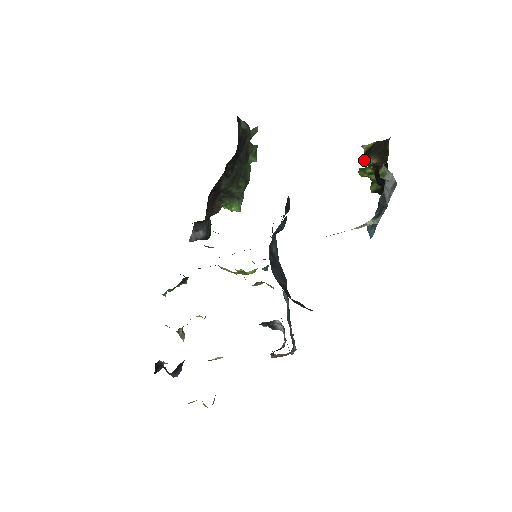
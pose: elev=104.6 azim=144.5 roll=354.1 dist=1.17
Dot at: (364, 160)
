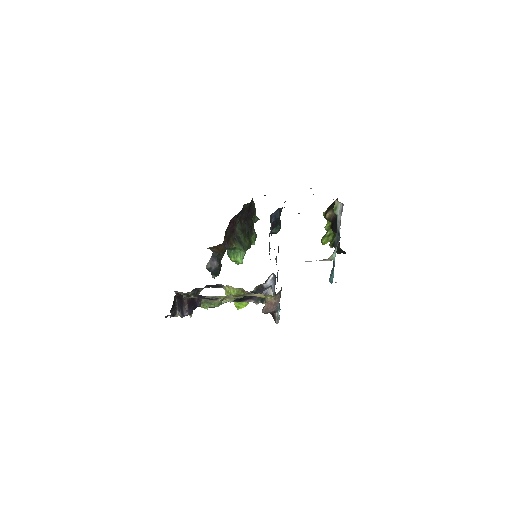
Dot at: occluded
